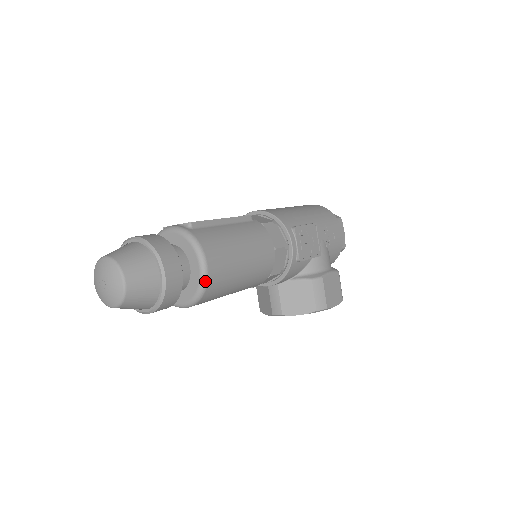
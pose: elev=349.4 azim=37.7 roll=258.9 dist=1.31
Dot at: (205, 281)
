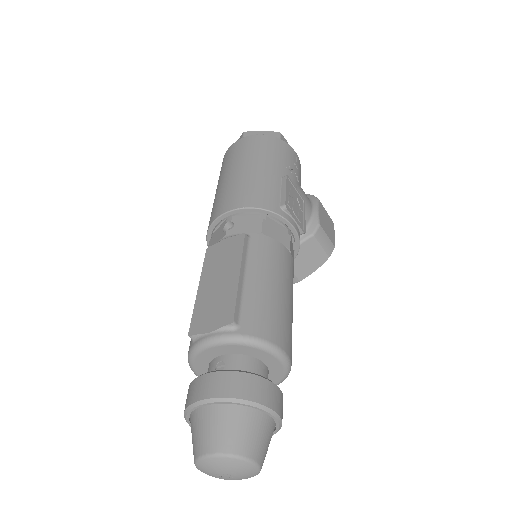
Dot at: (290, 365)
